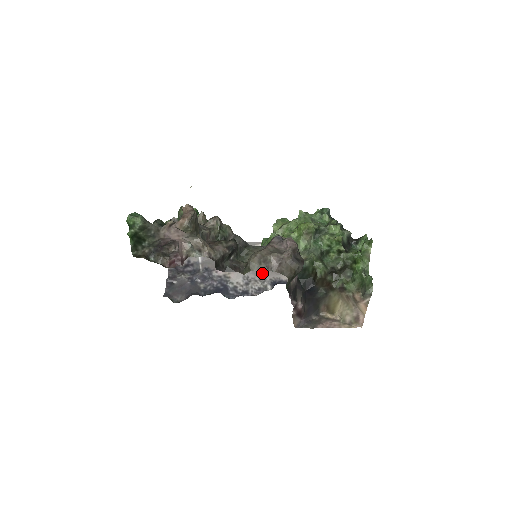
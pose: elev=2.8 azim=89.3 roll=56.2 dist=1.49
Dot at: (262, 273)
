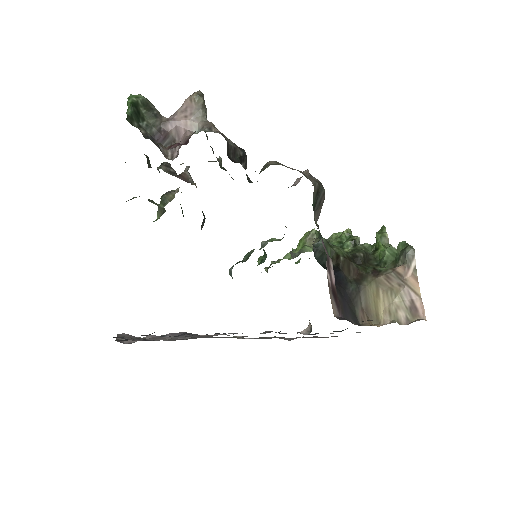
Dot at: occluded
